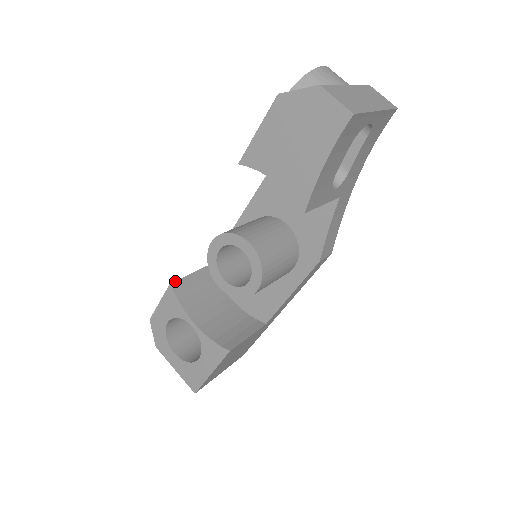
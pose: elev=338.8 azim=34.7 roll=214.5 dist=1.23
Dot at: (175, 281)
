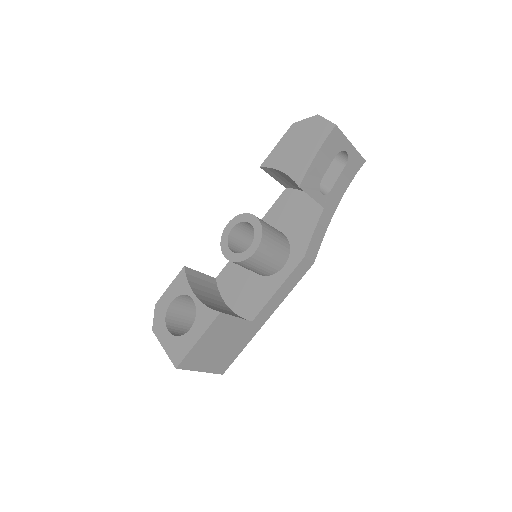
Dot at: occluded
